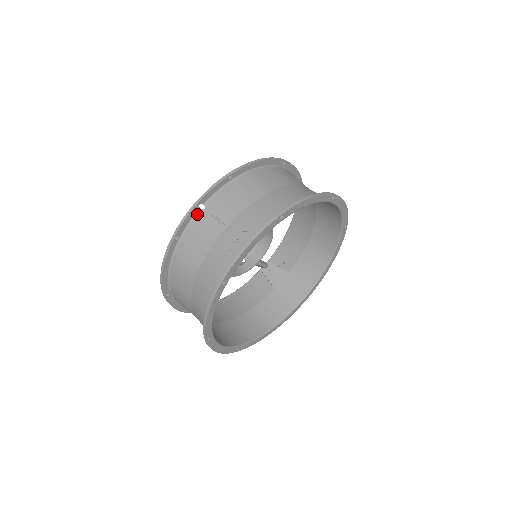
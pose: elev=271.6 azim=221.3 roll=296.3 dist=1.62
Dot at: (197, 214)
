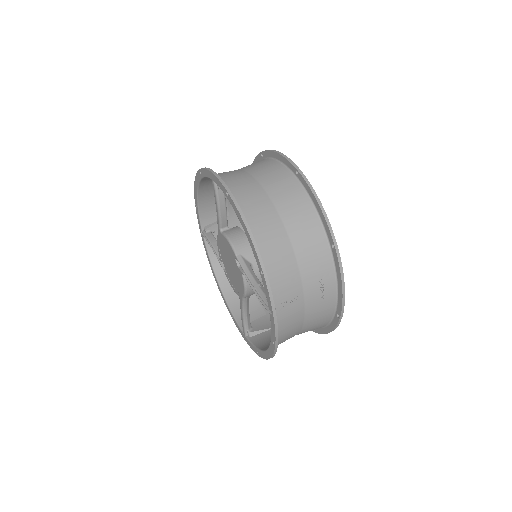
Dot at: occluded
